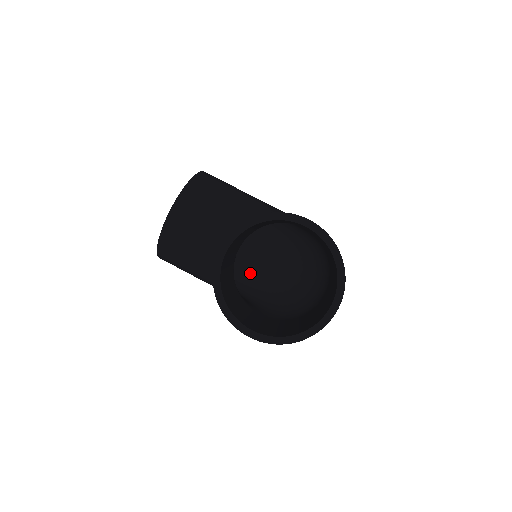
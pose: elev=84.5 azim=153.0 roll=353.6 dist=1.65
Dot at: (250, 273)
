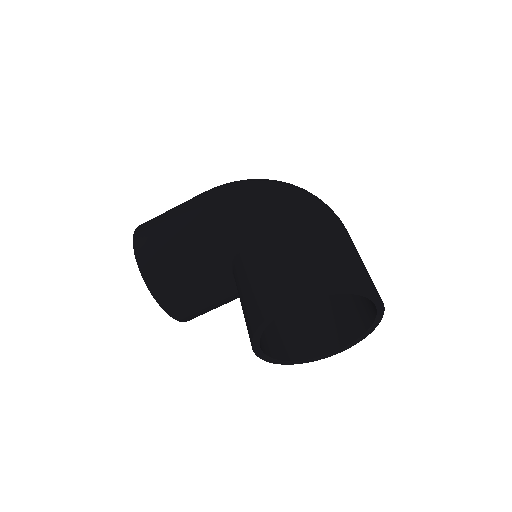
Dot at: occluded
